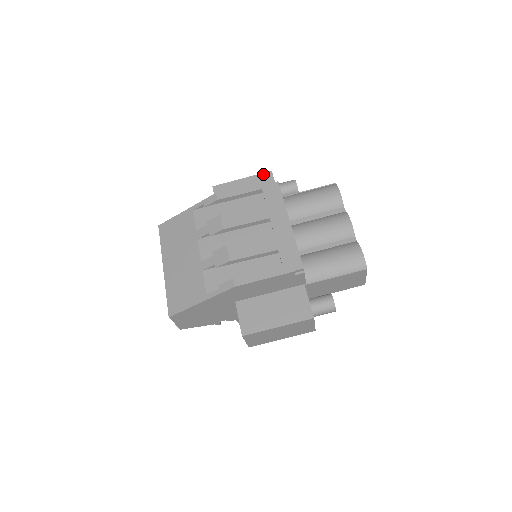
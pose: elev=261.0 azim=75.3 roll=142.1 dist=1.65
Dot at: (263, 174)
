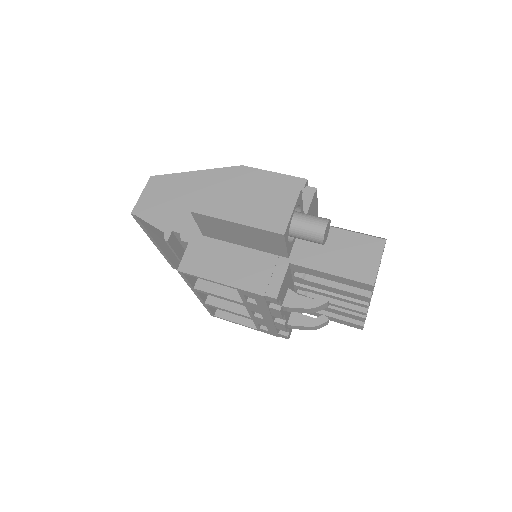
Dot at: occluded
